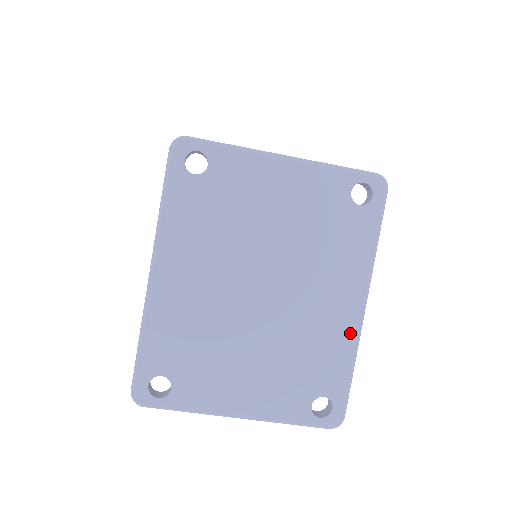
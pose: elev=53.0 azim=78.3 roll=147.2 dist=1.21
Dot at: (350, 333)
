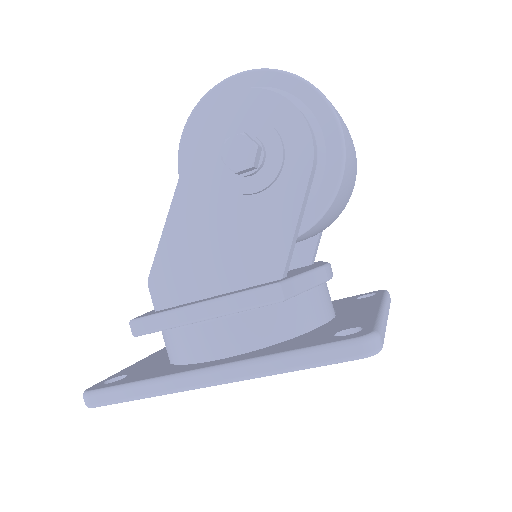
Dot at: occluded
